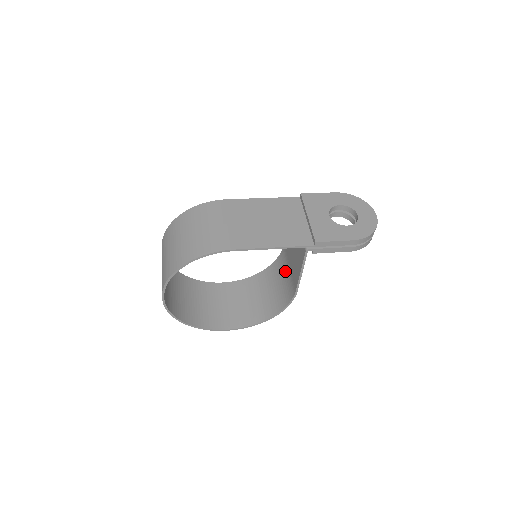
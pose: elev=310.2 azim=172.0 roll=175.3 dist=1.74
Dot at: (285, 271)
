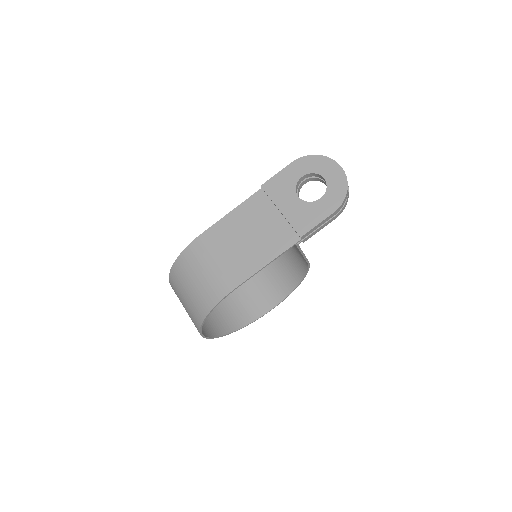
Dot at: occluded
